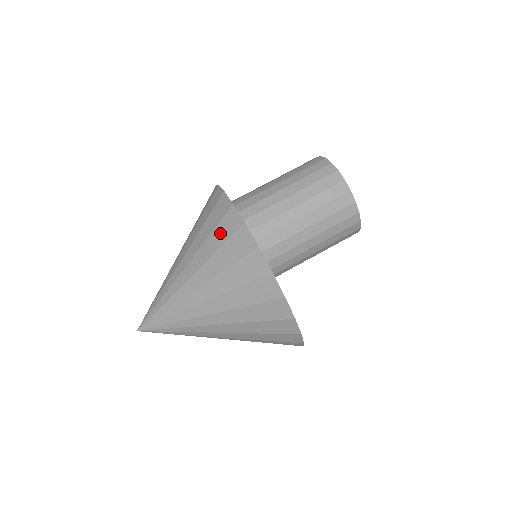
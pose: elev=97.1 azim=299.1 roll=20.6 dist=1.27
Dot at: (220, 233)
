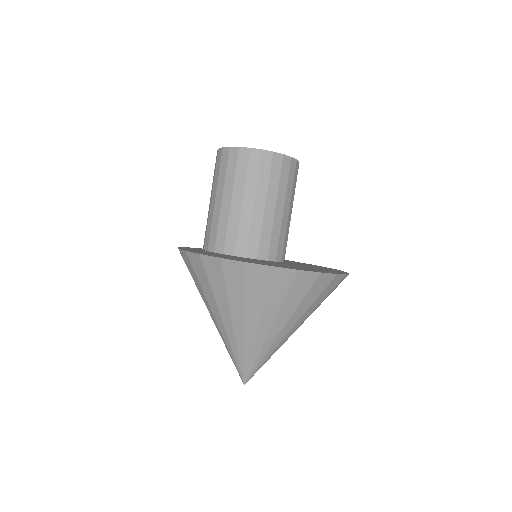
Dot at: (200, 276)
